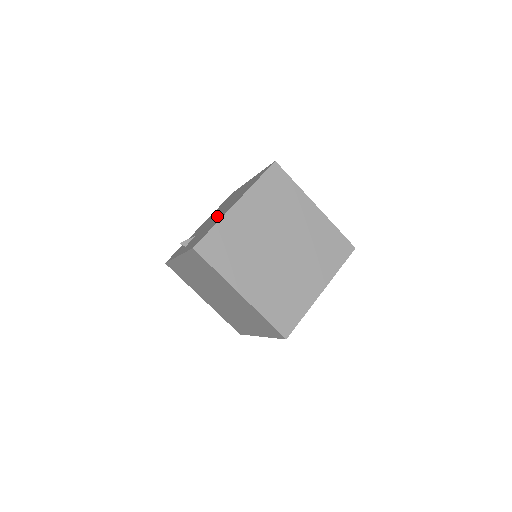
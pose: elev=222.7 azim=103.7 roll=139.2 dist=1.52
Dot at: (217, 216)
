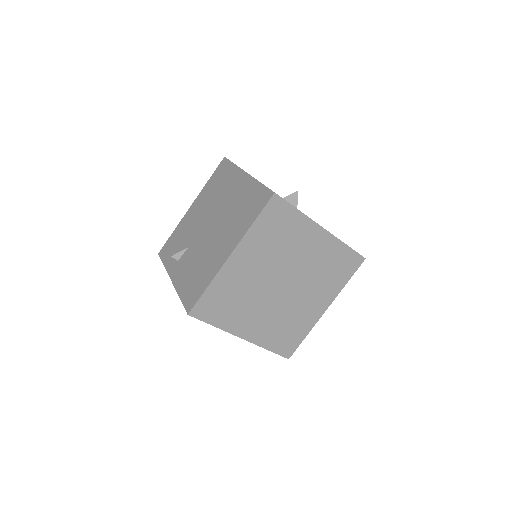
Dot at: (209, 241)
